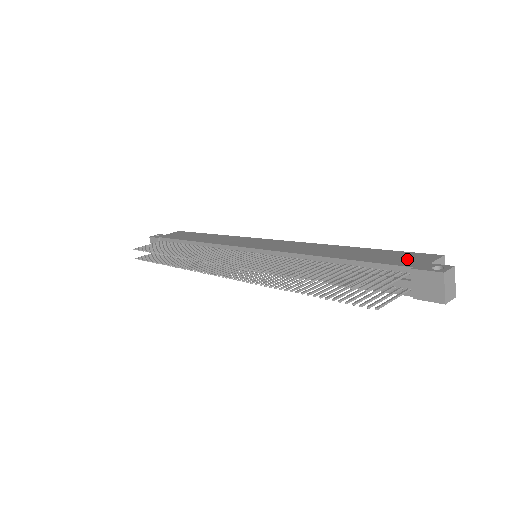
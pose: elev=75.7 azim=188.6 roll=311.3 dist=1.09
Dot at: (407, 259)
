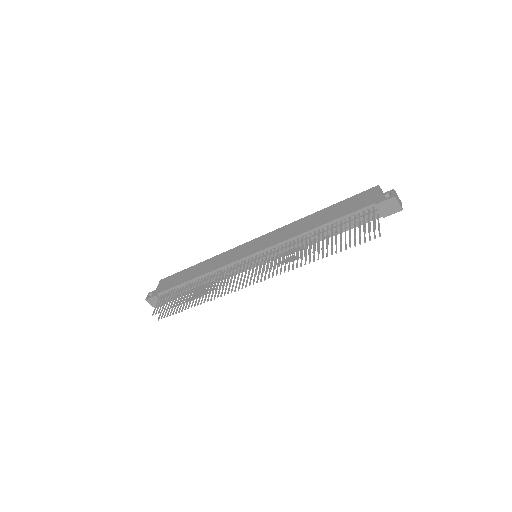
Dot at: (364, 200)
